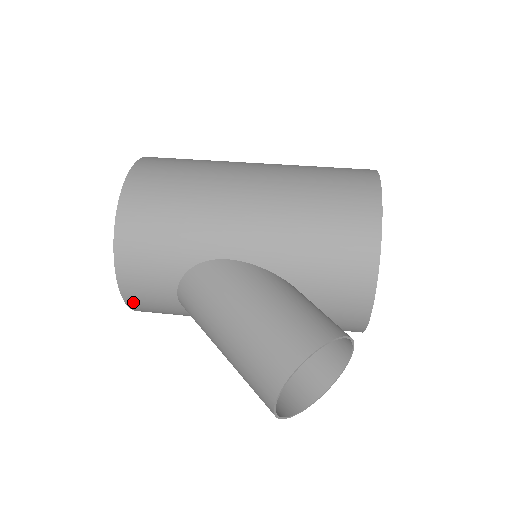
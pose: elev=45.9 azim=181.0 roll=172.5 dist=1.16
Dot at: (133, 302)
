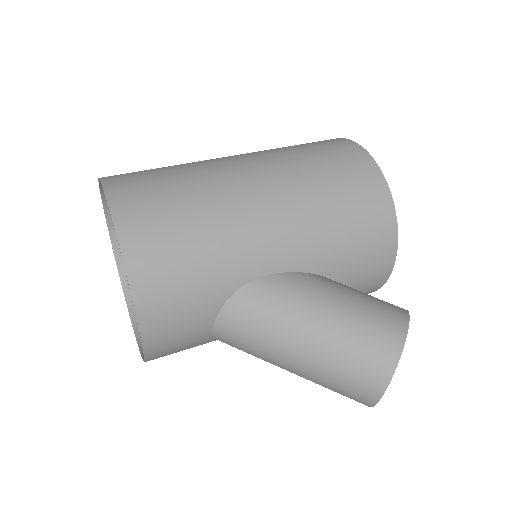
Dot at: (155, 356)
